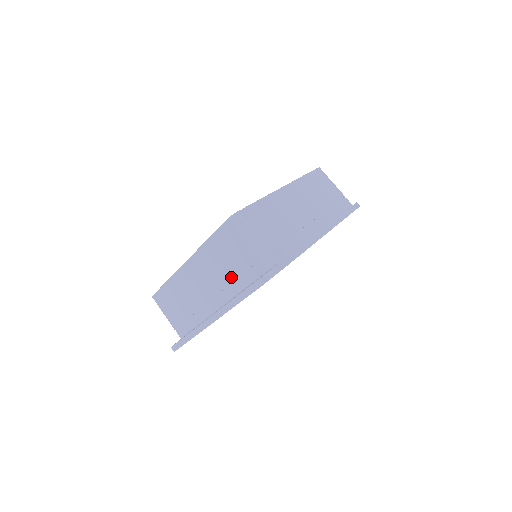
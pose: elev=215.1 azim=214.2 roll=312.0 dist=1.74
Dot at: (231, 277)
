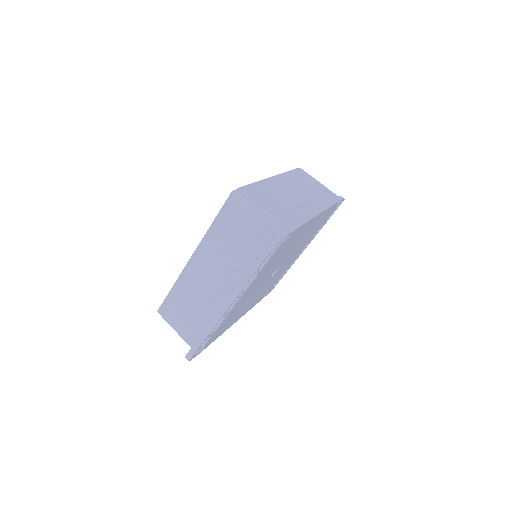
Dot at: (240, 256)
